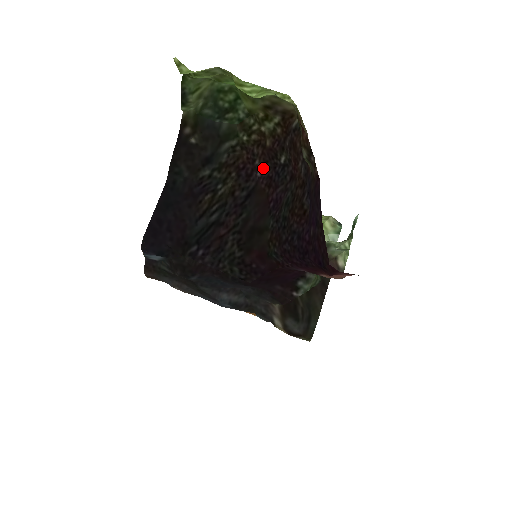
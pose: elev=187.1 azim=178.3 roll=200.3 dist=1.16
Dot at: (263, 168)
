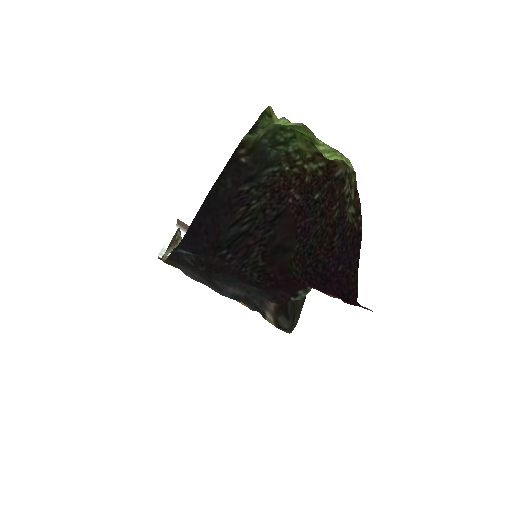
Dot at: (296, 197)
